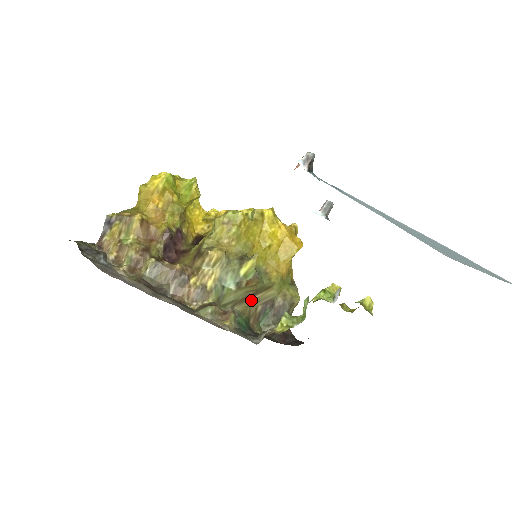
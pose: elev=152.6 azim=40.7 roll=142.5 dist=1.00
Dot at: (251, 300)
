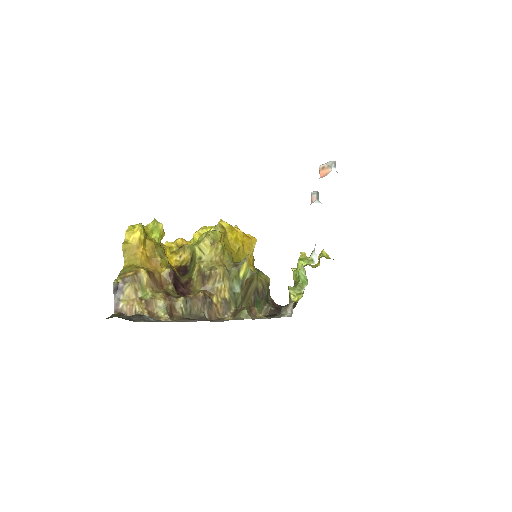
Dot at: (247, 295)
